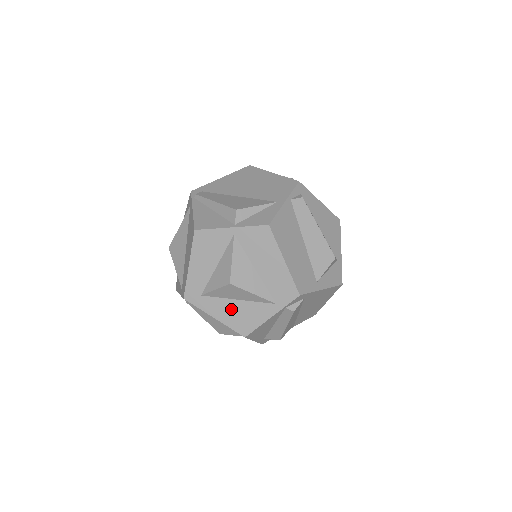
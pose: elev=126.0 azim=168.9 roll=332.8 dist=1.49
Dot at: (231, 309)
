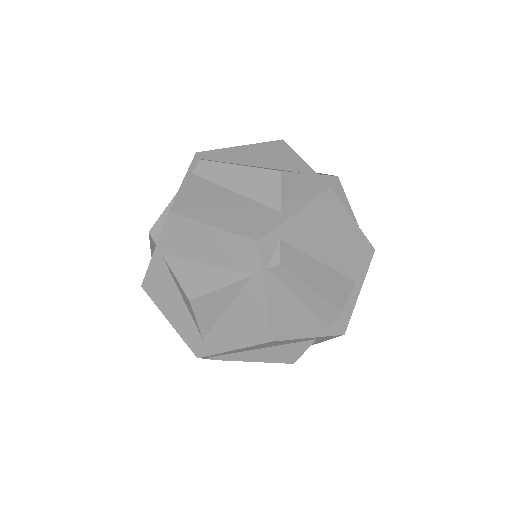
Dot at: (232, 325)
